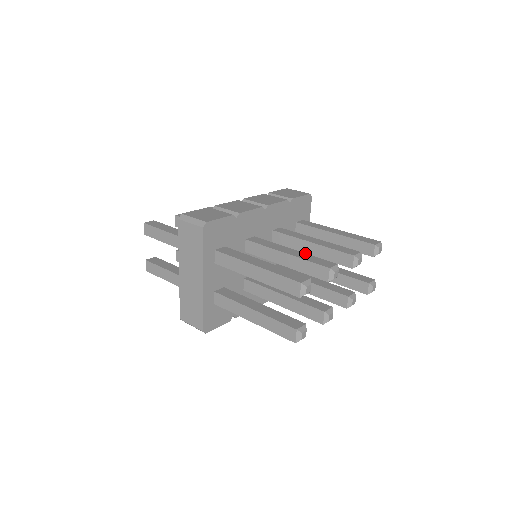
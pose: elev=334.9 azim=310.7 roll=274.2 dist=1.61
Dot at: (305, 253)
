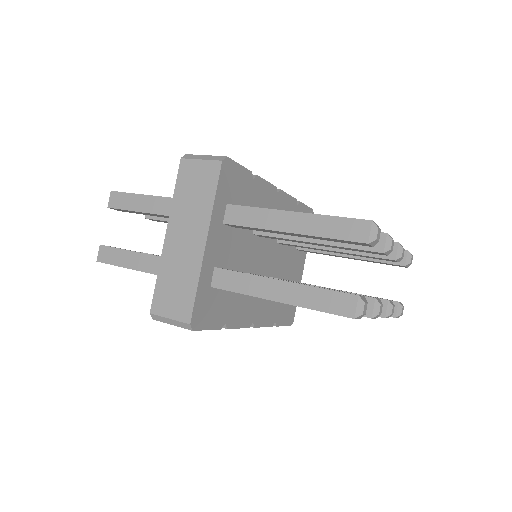
Dot at: occluded
